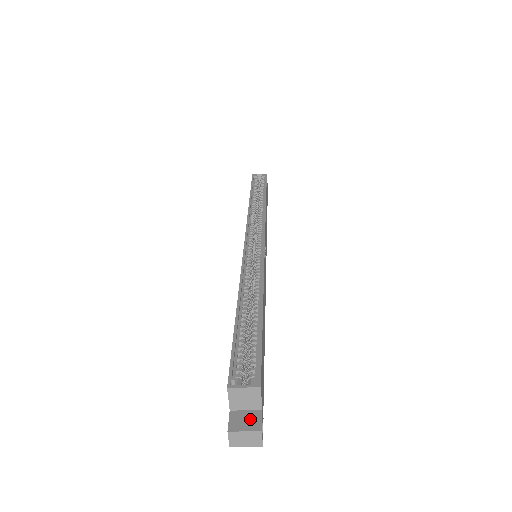
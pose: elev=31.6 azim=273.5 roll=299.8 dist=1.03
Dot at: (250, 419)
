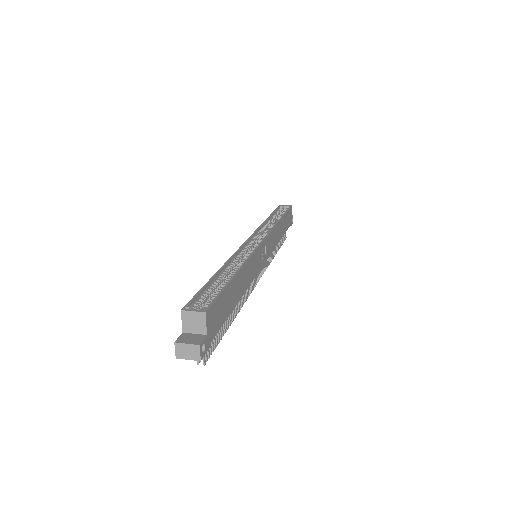
Dot at: (195, 338)
